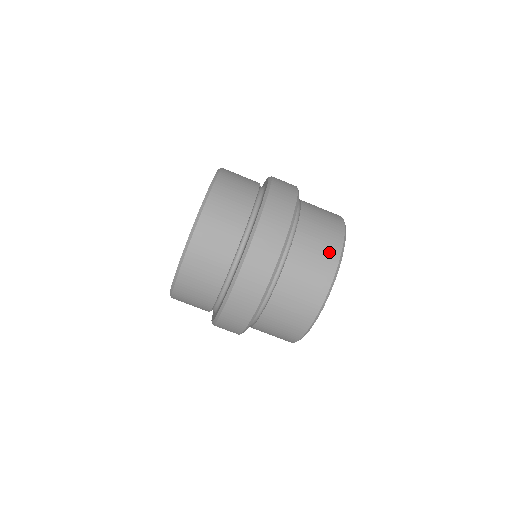
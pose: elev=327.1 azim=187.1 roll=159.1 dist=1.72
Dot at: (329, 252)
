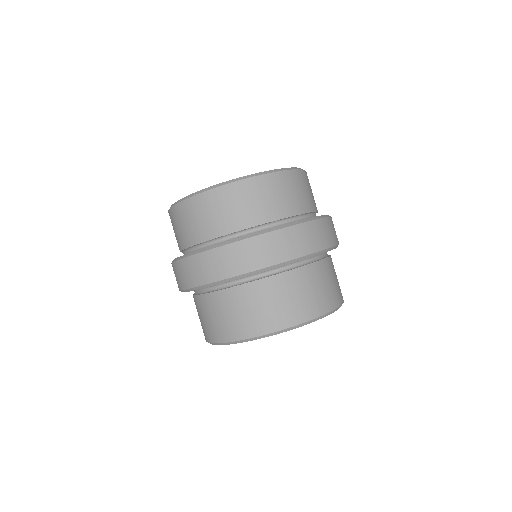
Dot at: (271, 319)
